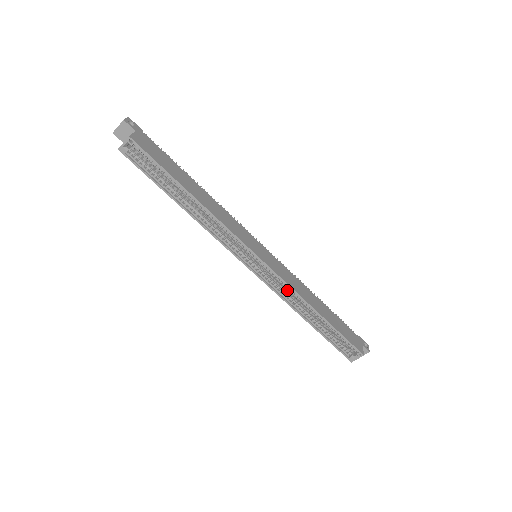
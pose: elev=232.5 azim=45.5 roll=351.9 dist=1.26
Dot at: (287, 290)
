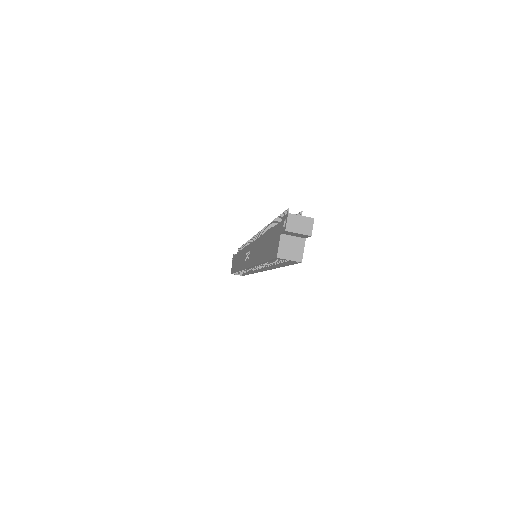
Dot at: occluded
